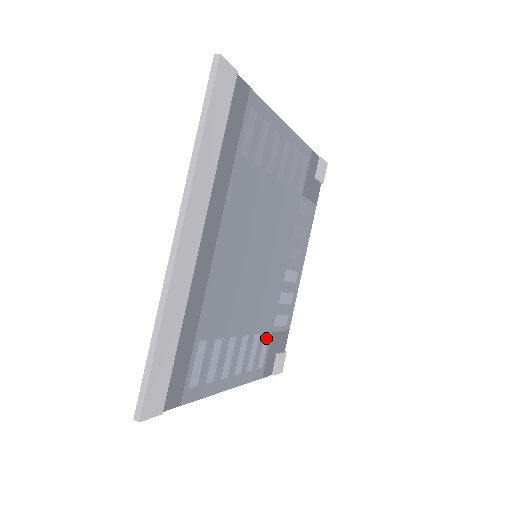
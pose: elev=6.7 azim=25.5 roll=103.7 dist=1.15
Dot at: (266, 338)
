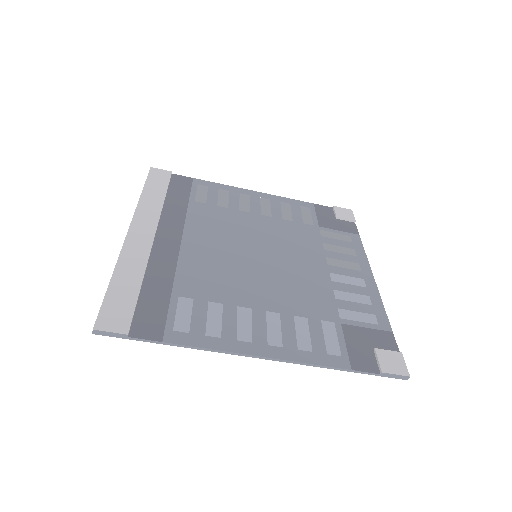
Dot at: (328, 326)
